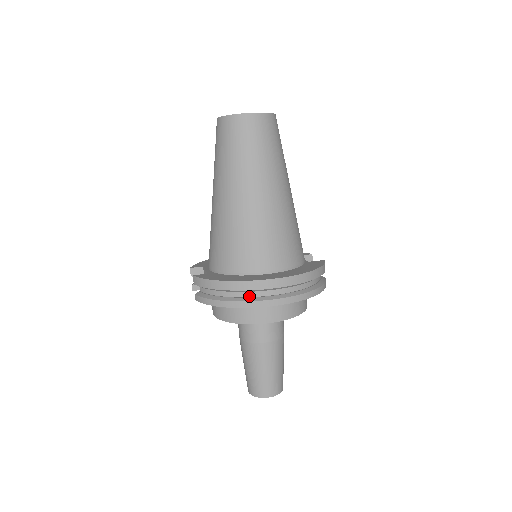
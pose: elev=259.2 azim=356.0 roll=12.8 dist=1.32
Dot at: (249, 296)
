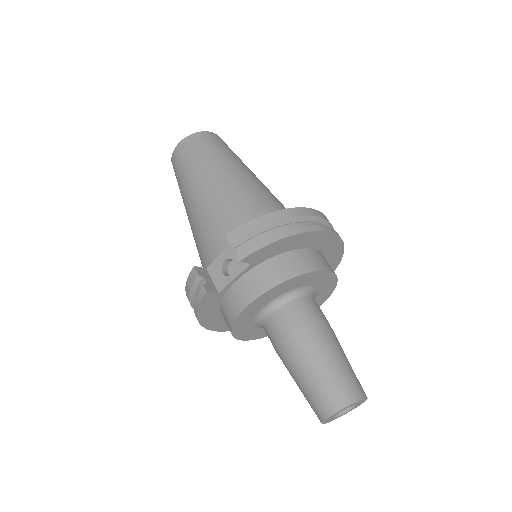
Dot at: occluded
